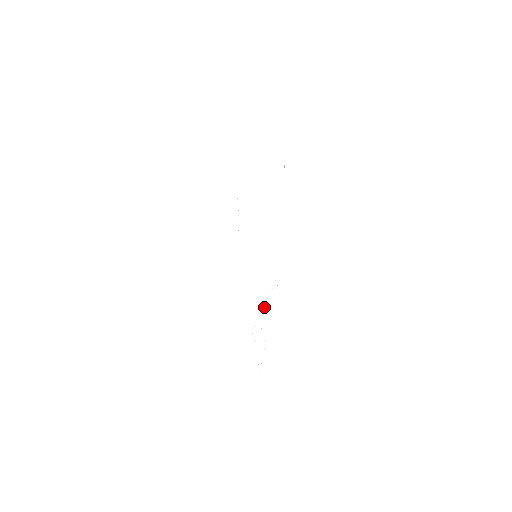
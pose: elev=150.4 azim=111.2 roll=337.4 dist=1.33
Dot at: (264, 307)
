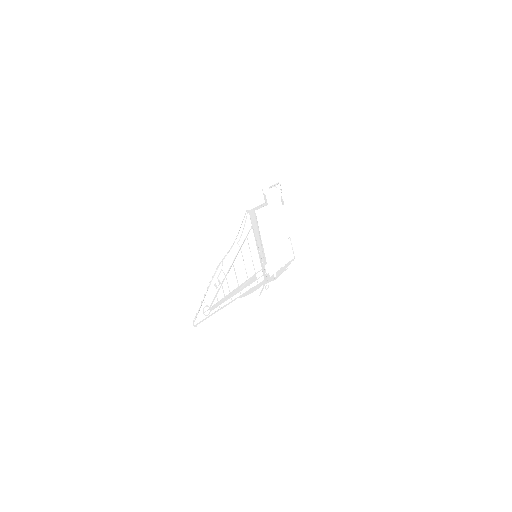
Dot at: (236, 256)
